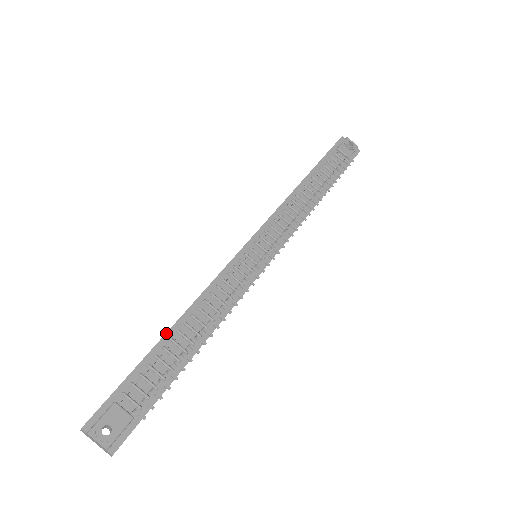
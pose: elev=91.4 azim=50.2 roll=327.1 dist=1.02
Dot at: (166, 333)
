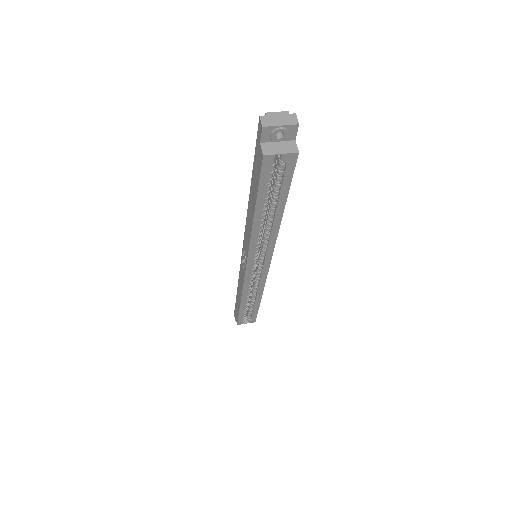
Dot at: (250, 188)
